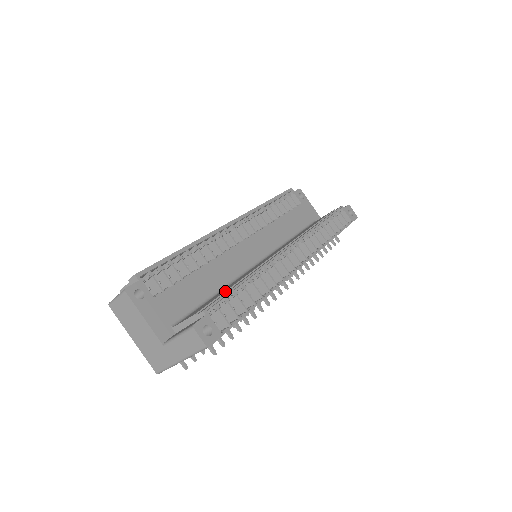
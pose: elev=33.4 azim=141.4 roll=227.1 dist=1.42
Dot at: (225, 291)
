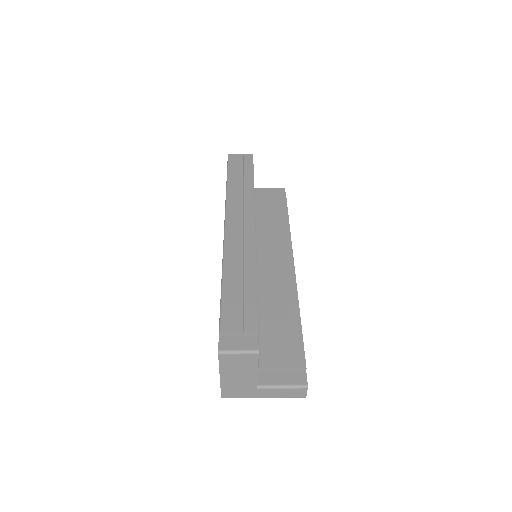
Dot at: (291, 330)
